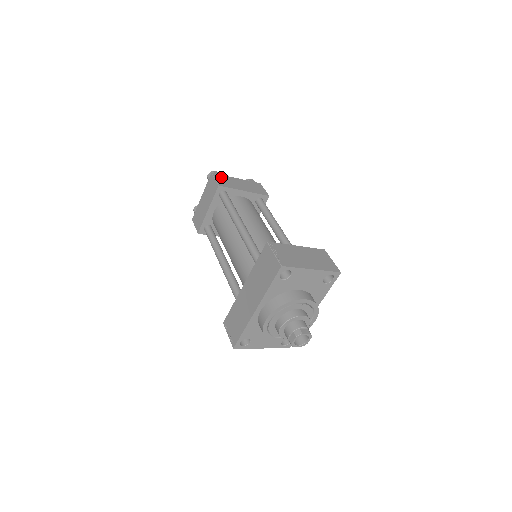
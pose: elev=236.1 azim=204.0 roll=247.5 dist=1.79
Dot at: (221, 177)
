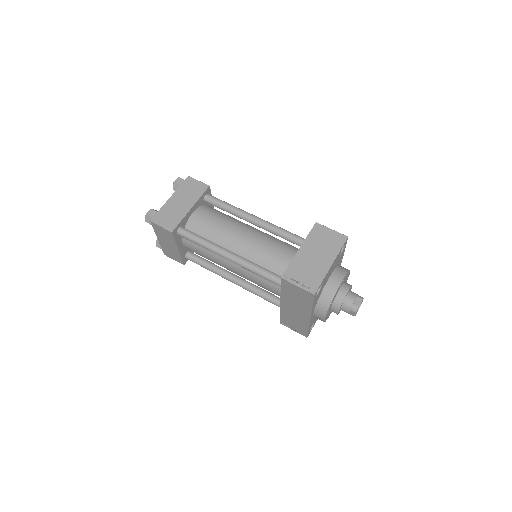
Dot at: (161, 216)
